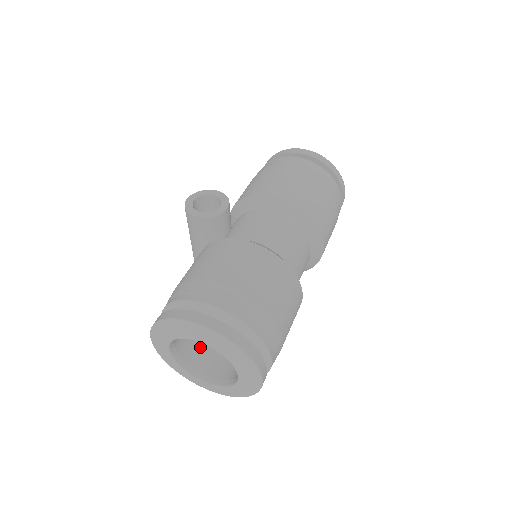
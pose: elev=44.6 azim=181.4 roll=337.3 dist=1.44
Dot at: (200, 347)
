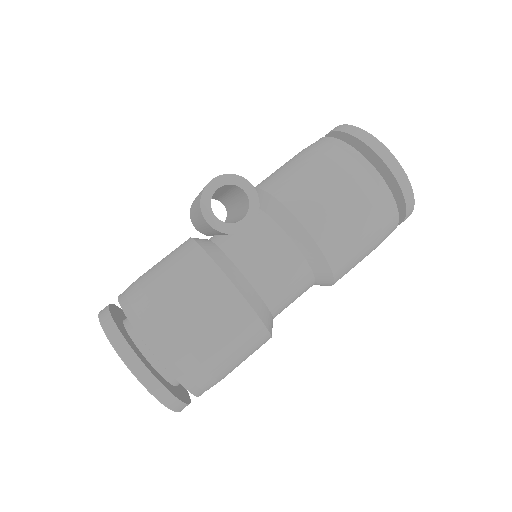
Dot at: occluded
